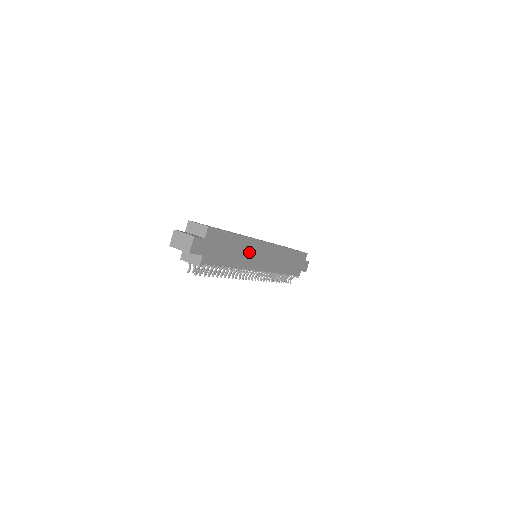
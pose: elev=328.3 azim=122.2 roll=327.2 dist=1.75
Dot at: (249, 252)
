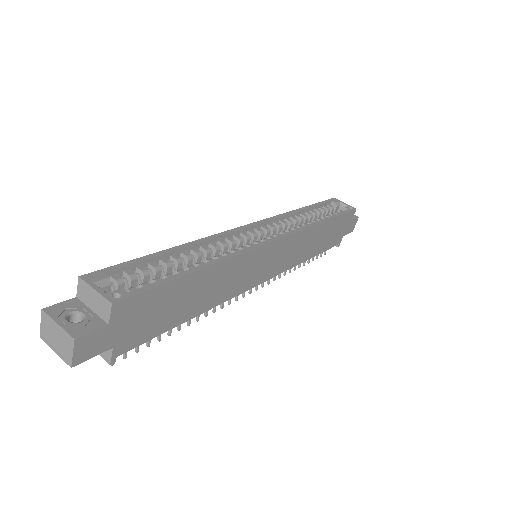
Dot at: (233, 275)
